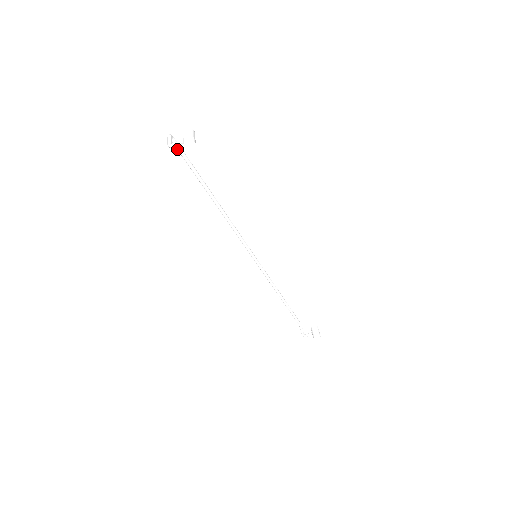
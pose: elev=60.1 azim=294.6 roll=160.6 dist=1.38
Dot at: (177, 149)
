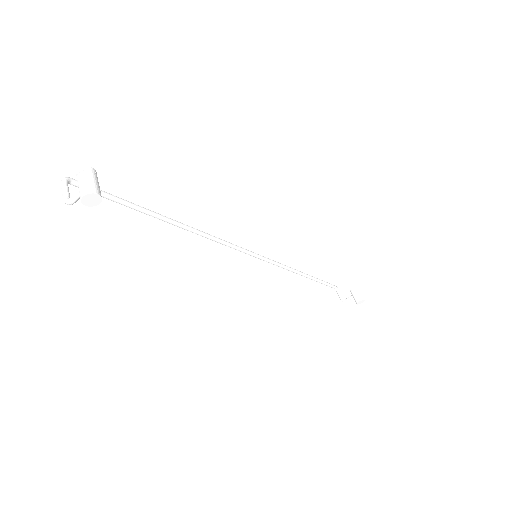
Dot at: occluded
